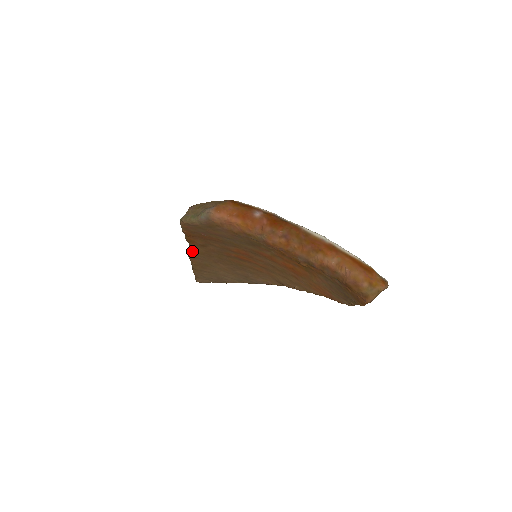
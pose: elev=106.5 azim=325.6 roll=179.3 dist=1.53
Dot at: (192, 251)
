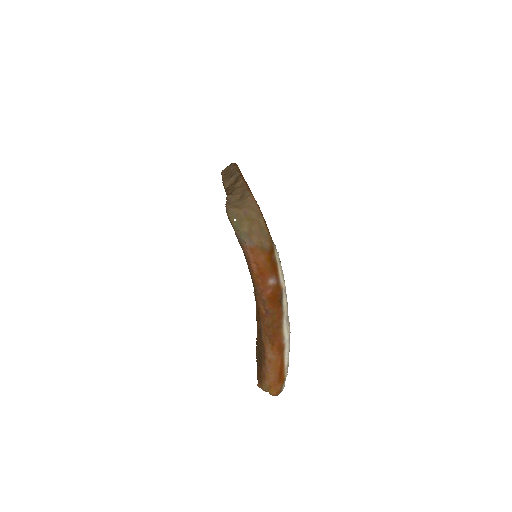
Dot at: occluded
